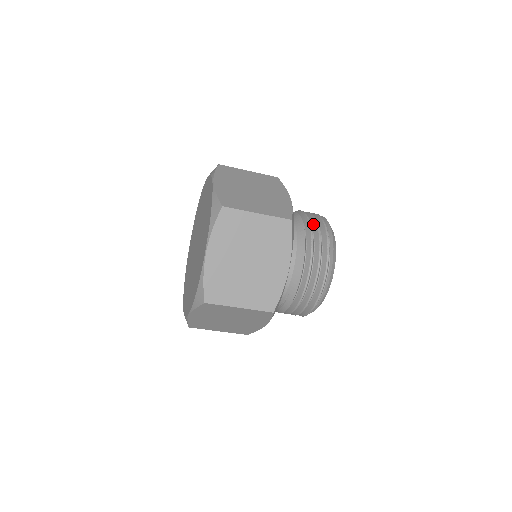
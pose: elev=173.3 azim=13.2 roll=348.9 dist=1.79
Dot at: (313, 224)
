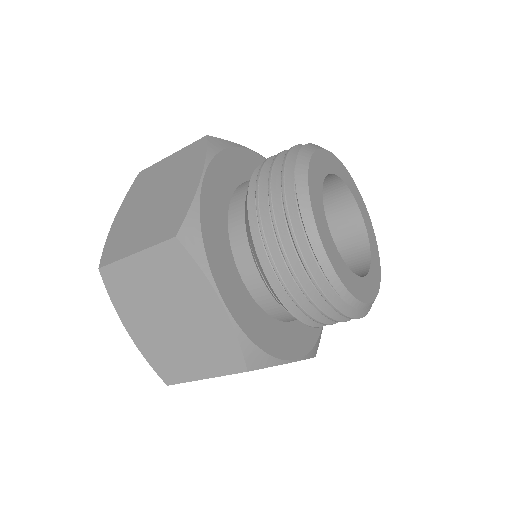
Dot at: occluded
